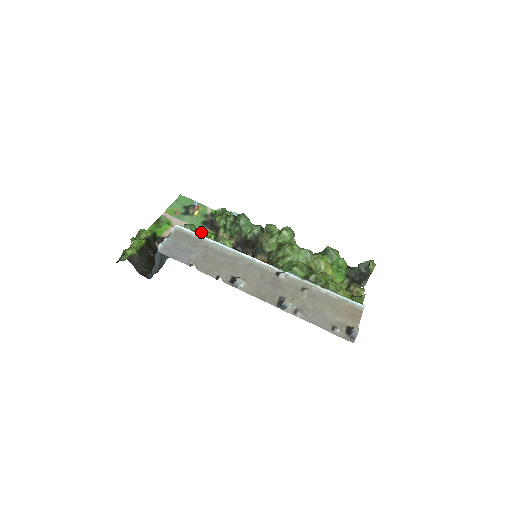
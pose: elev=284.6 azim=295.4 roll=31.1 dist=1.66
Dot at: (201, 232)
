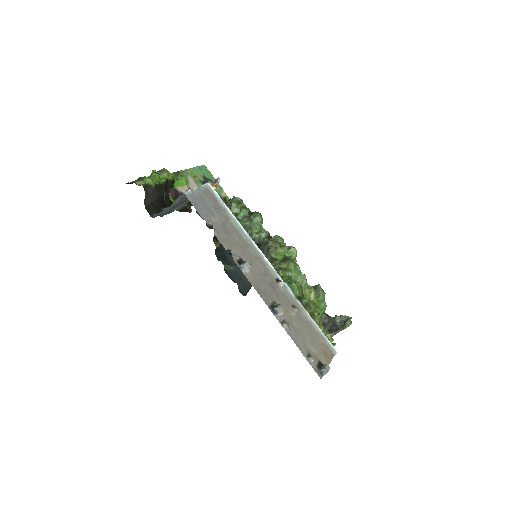
Dot at: occluded
